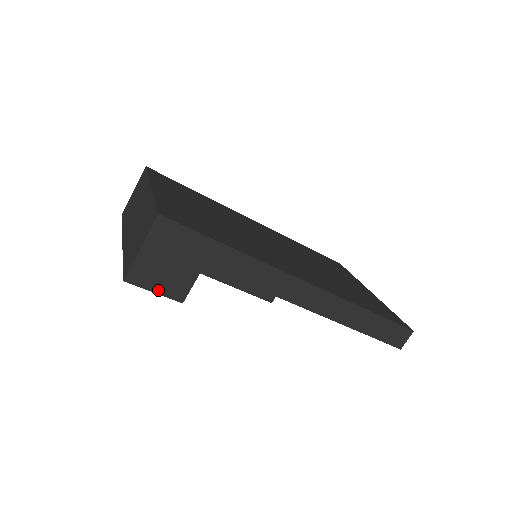
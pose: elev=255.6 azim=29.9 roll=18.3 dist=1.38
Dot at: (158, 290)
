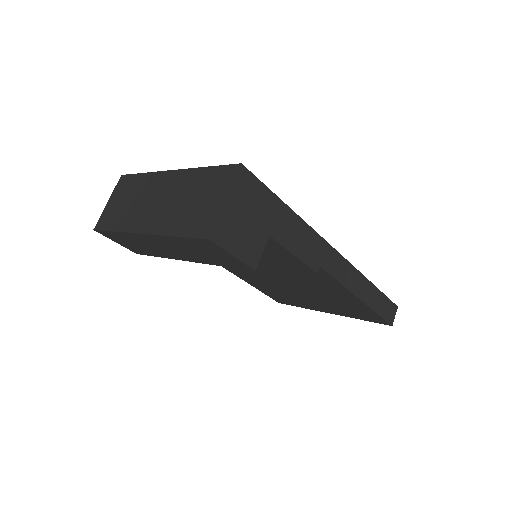
Dot at: (237, 253)
